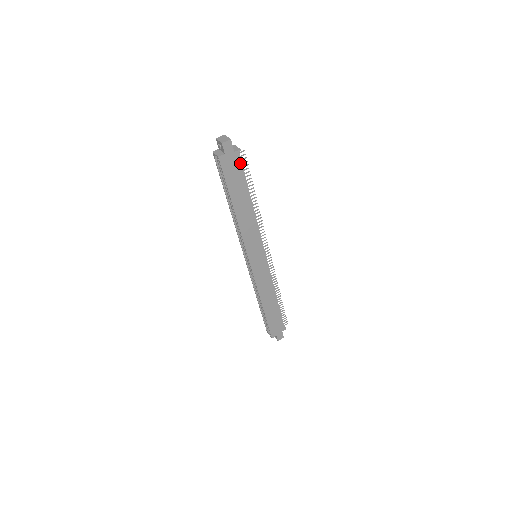
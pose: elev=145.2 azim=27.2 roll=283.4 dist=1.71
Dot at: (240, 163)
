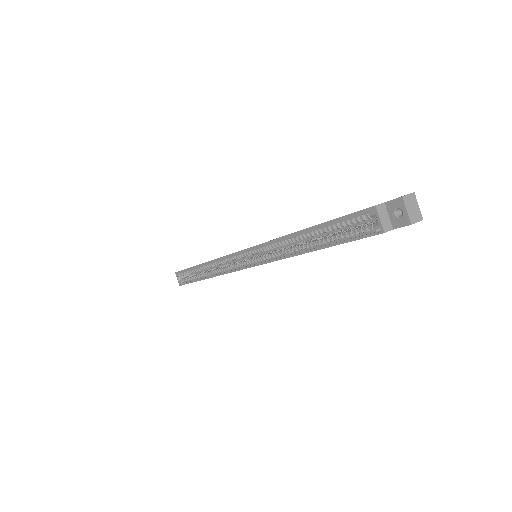
Dot at: occluded
